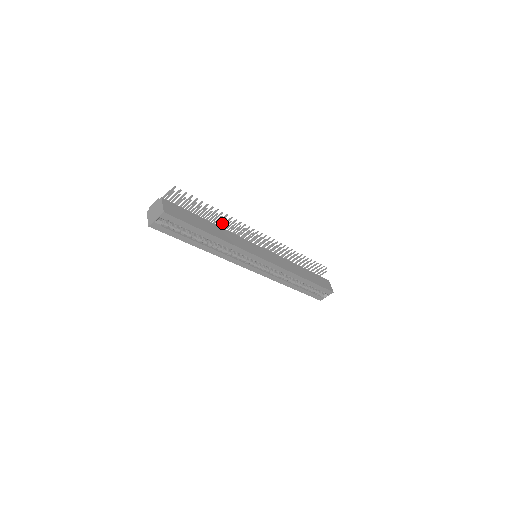
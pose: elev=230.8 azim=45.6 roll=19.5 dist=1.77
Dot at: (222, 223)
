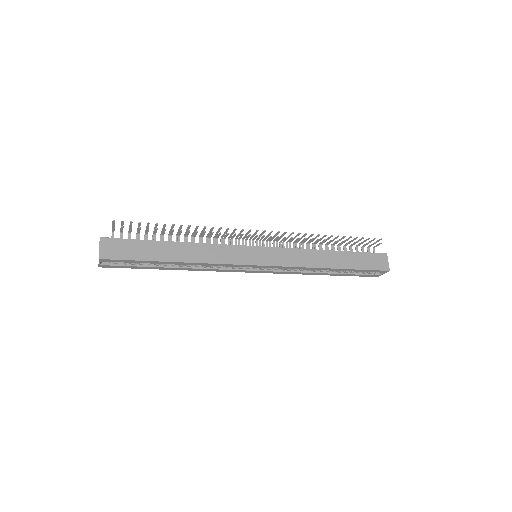
Dot at: (196, 234)
